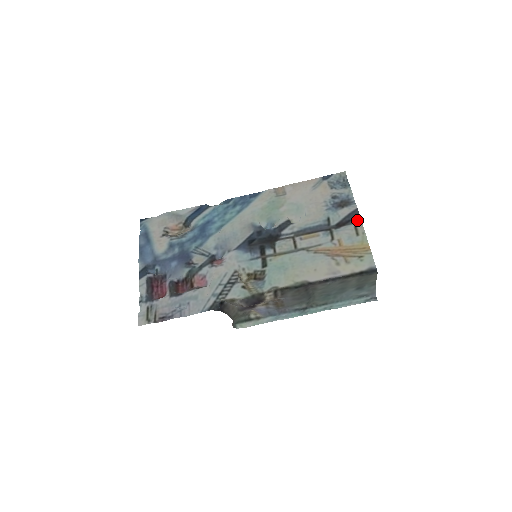
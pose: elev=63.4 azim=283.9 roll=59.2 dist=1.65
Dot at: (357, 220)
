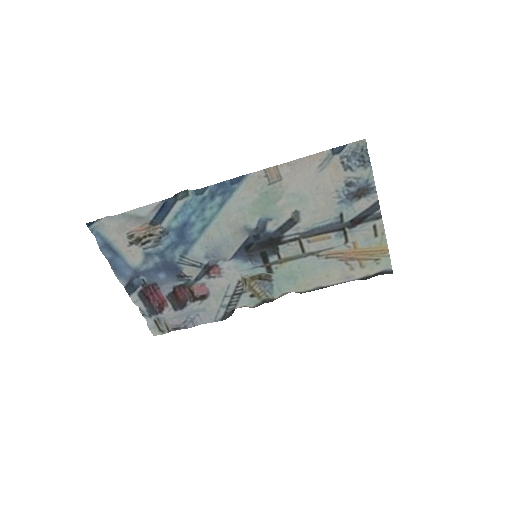
Dot at: (377, 215)
